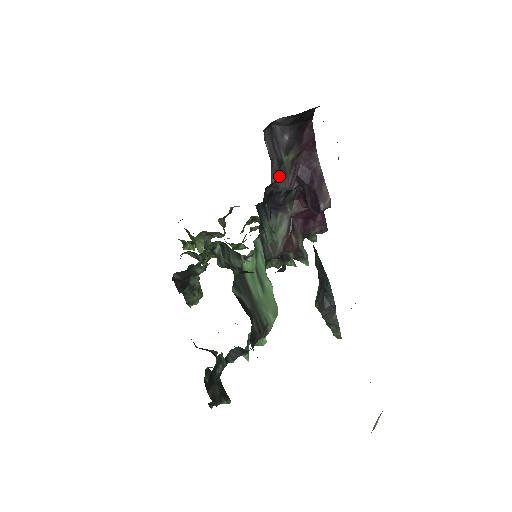
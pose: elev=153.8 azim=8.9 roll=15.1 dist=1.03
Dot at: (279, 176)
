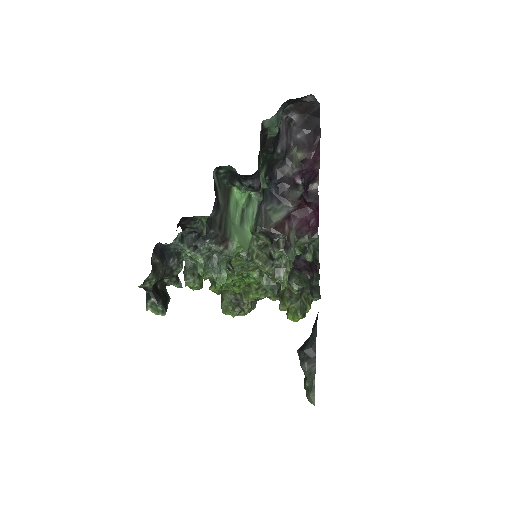
Dot at: (286, 160)
